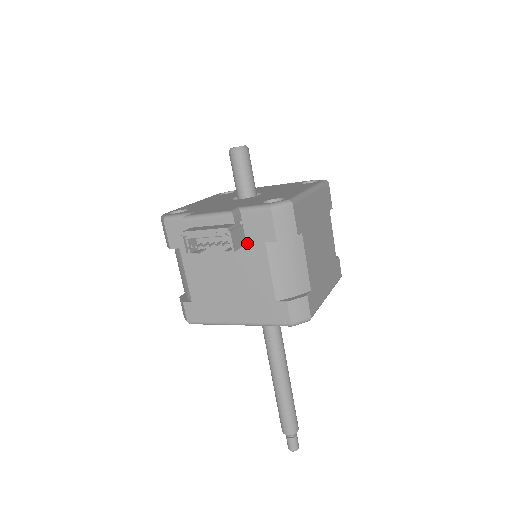
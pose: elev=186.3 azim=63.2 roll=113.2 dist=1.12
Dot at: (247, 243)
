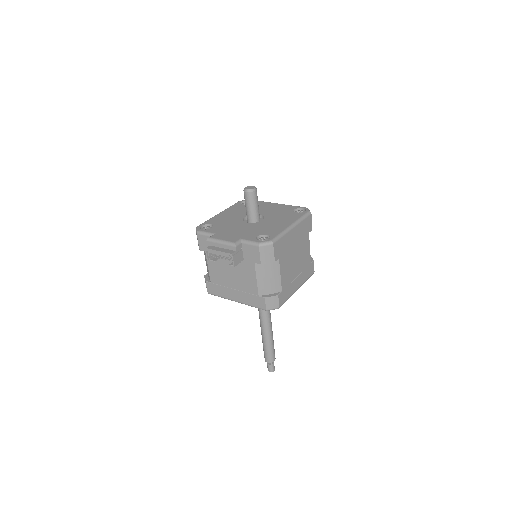
Dot at: (244, 260)
